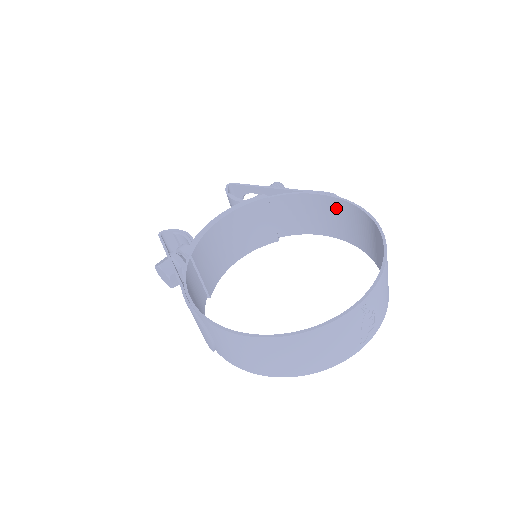
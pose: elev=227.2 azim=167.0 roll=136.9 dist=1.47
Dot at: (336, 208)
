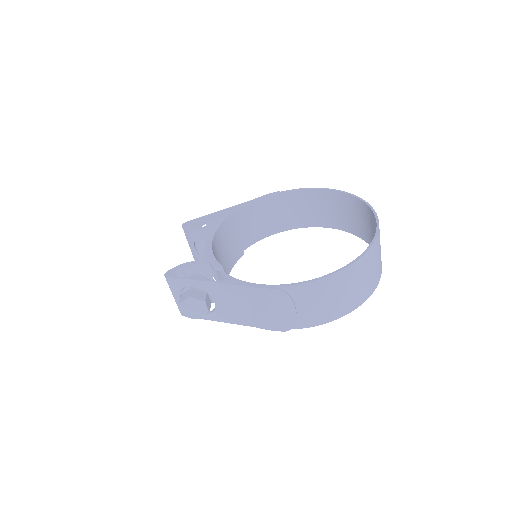
Dot at: (283, 202)
